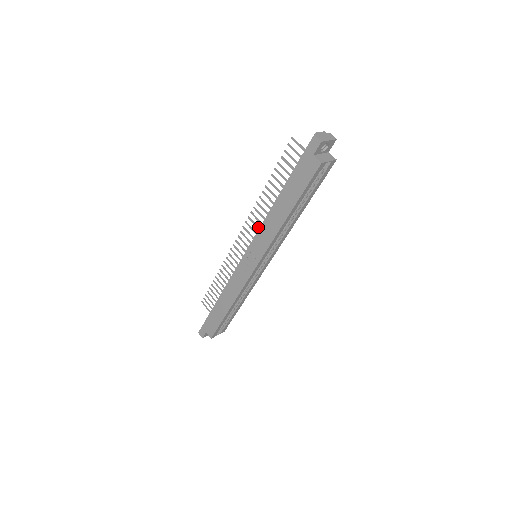
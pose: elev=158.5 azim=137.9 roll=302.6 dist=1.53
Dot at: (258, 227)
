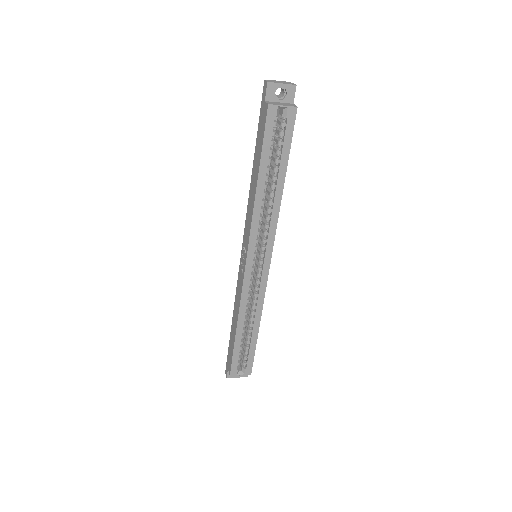
Dot at: occluded
